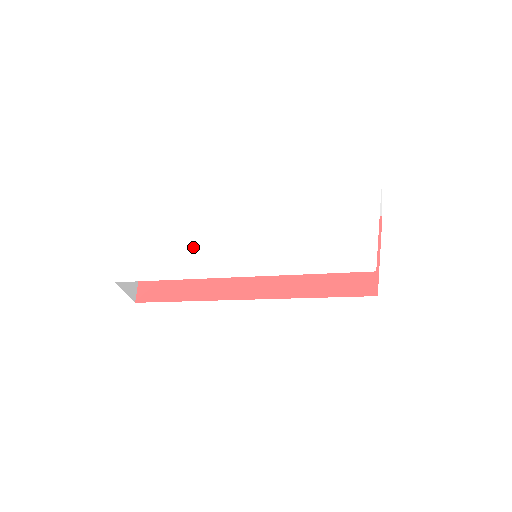
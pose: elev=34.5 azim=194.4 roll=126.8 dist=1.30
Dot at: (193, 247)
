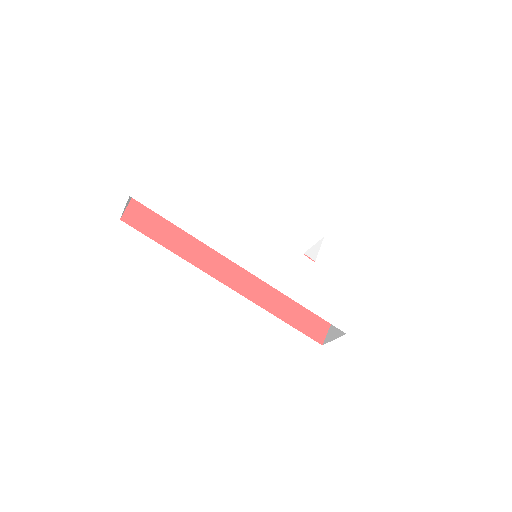
Dot at: (217, 215)
